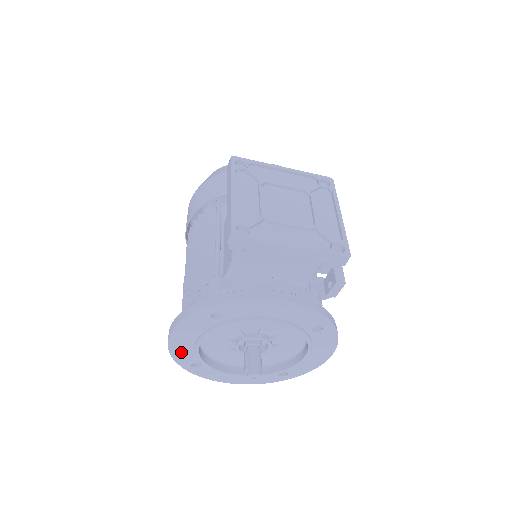
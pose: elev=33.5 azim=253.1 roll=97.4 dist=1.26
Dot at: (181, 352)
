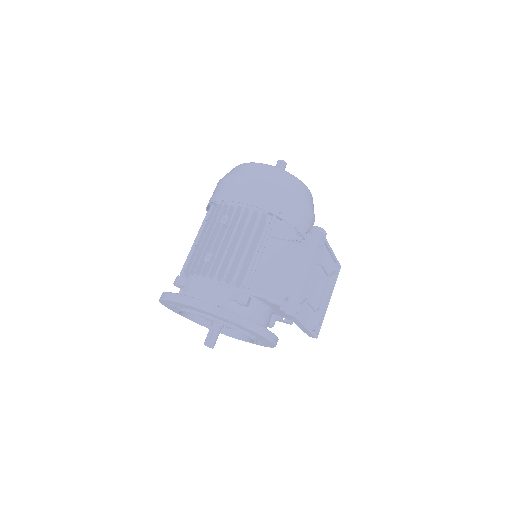
Dot at: (177, 304)
